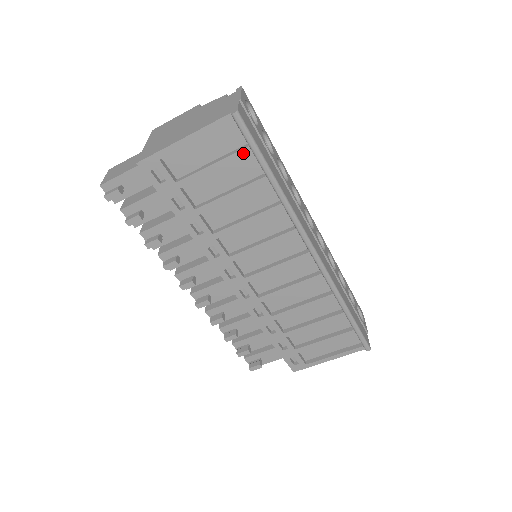
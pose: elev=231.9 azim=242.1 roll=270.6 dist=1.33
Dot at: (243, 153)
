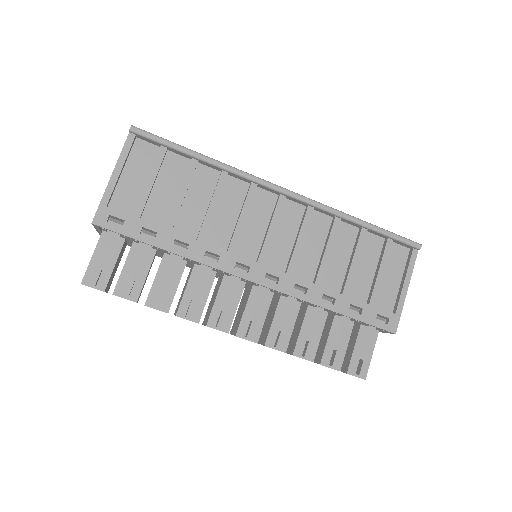
Dot at: (161, 154)
